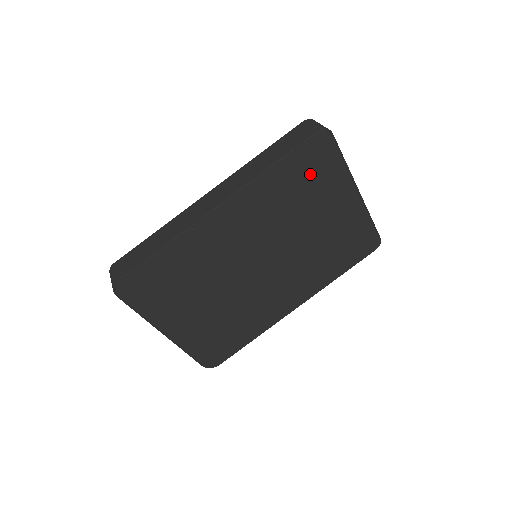
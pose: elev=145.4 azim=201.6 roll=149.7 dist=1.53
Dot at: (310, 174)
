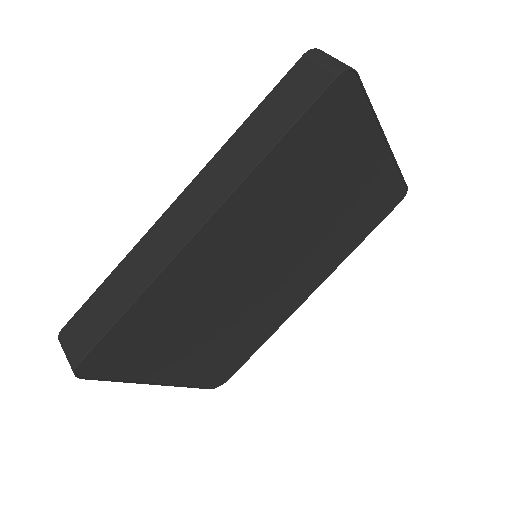
Dot at: (326, 140)
